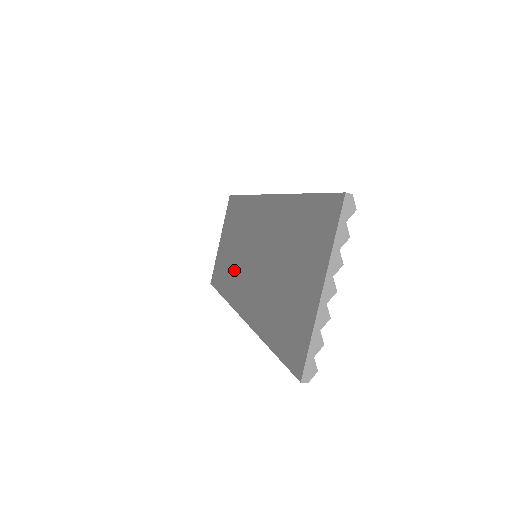
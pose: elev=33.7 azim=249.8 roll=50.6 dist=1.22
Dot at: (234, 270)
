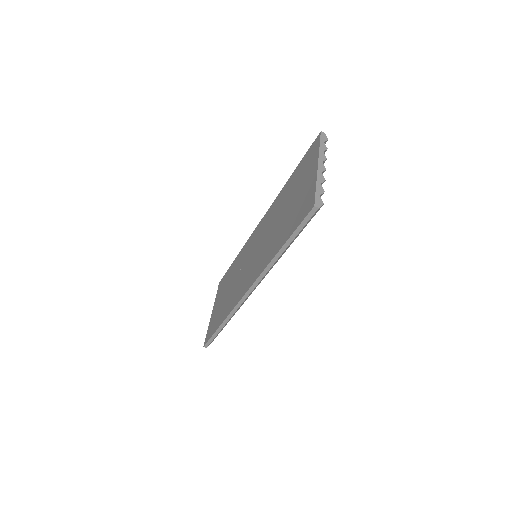
Dot at: (234, 291)
